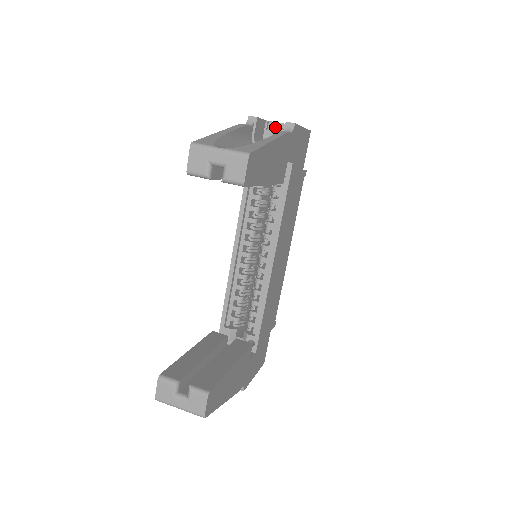
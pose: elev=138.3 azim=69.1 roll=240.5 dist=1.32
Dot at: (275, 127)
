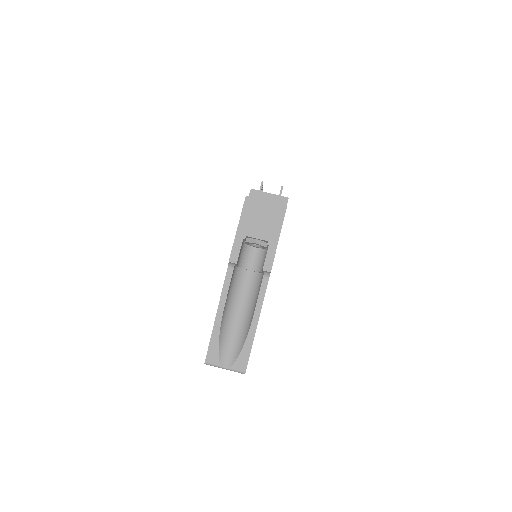
Dot at: (253, 243)
